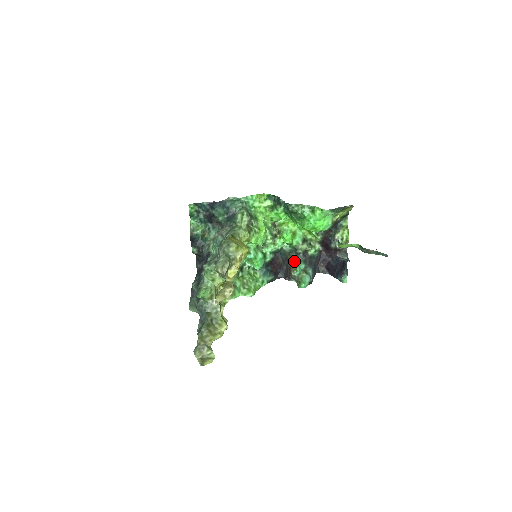
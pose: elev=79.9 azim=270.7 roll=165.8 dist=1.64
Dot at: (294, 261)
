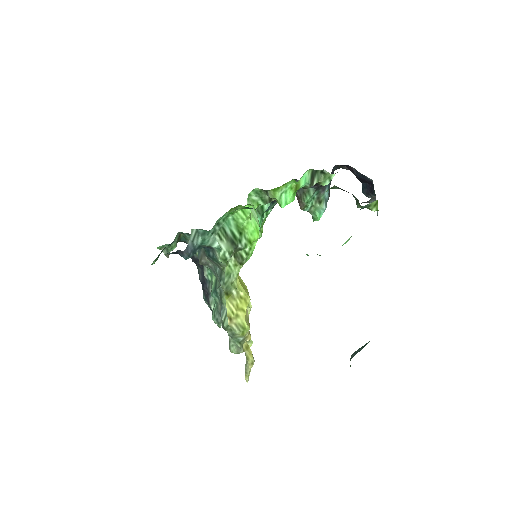
Dot at: (302, 195)
